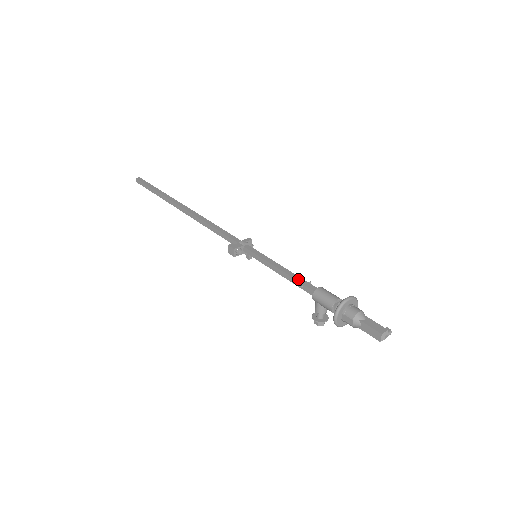
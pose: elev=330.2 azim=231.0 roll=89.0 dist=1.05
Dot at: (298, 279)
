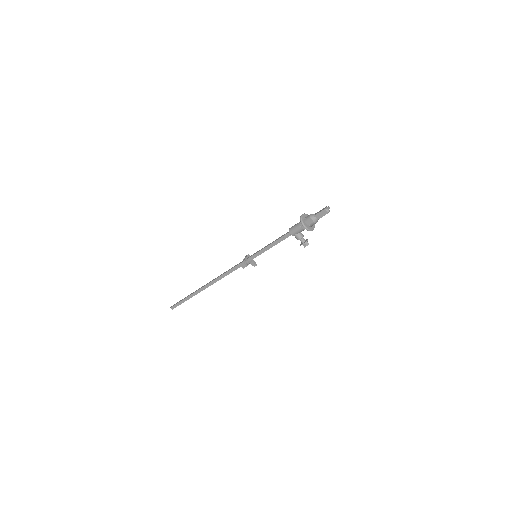
Dot at: (279, 238)
